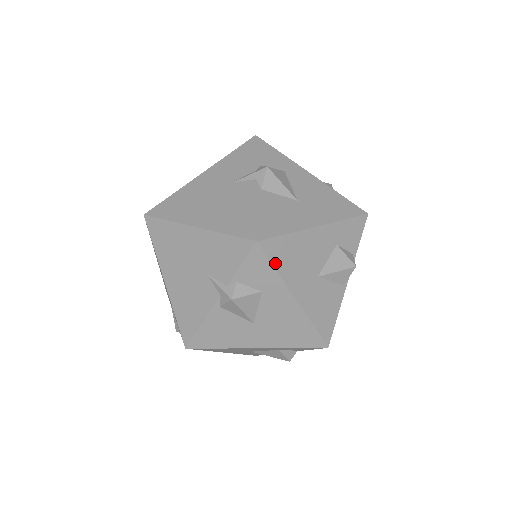
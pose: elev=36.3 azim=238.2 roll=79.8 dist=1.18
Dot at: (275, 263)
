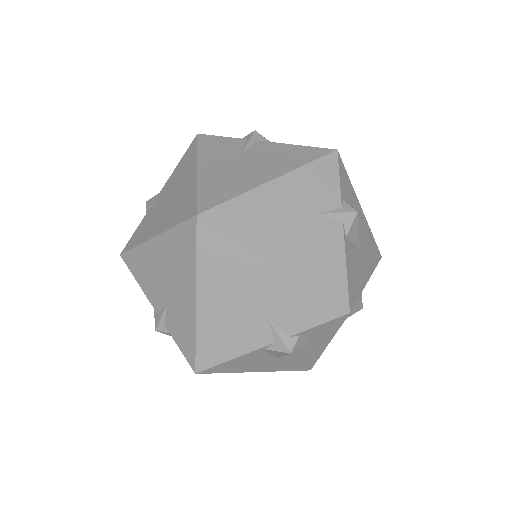
Dot at: occluded
